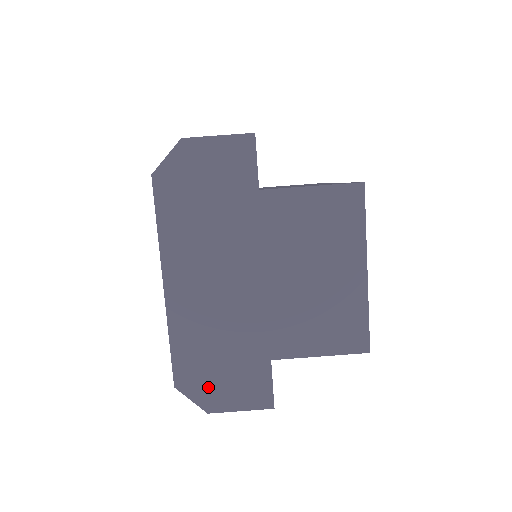
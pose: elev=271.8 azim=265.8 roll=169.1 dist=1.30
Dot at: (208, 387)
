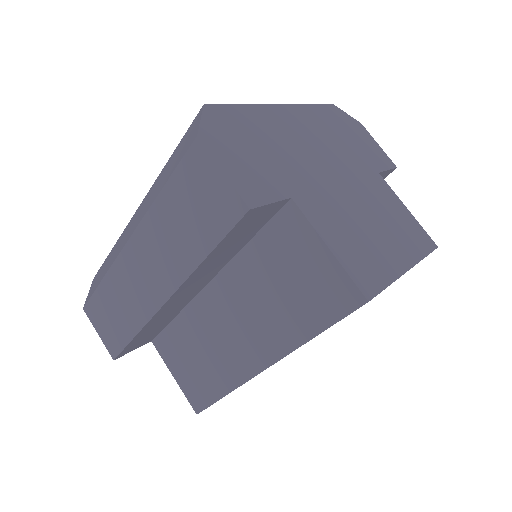
Dot at: (226, 137)
